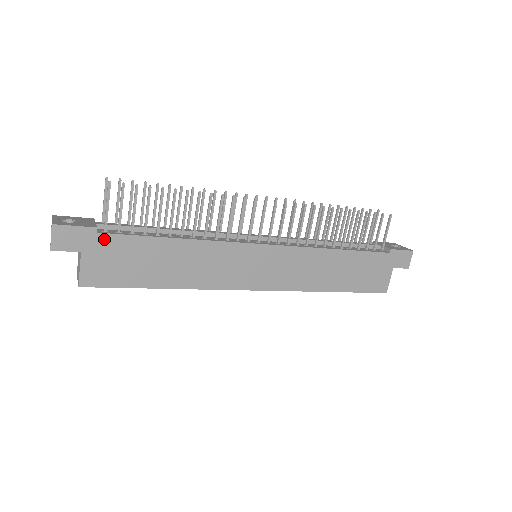
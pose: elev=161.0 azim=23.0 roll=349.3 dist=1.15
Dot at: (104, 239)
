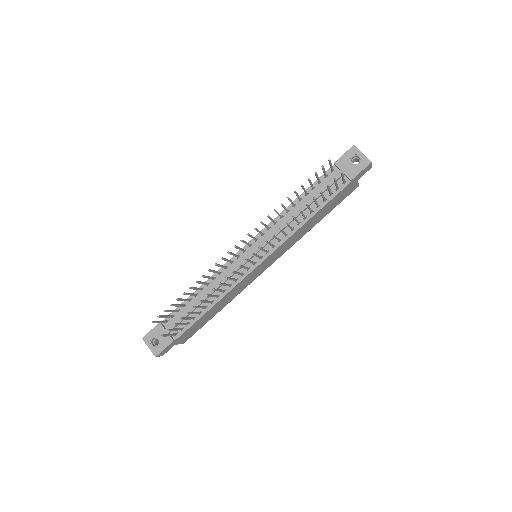
Dot at: (180, 337)
